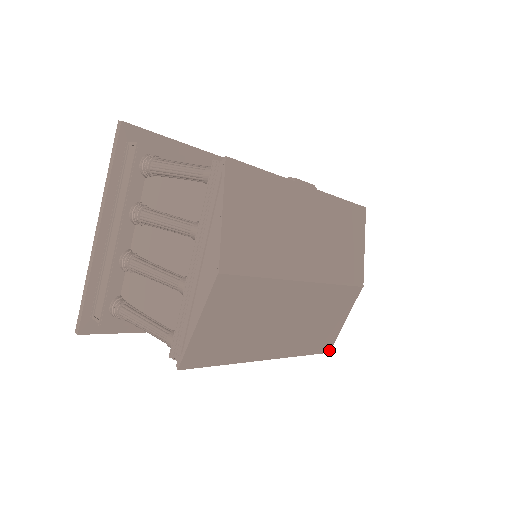
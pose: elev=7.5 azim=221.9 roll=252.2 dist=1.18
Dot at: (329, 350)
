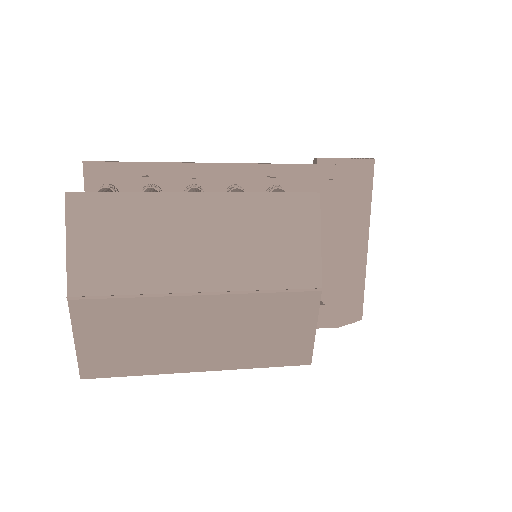
Dot at: (309, 362)
